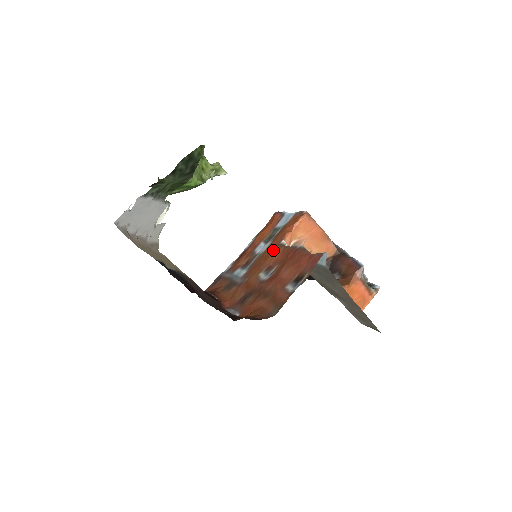
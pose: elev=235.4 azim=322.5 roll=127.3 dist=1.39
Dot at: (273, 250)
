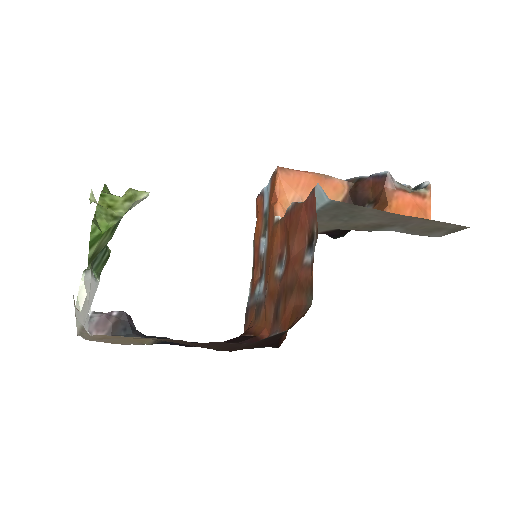
Dot at: (272, 236)
